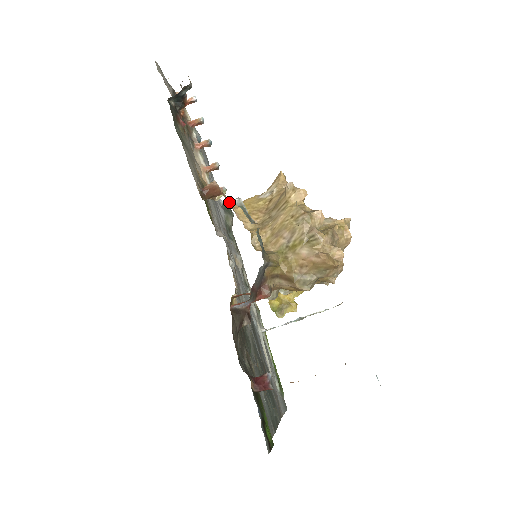
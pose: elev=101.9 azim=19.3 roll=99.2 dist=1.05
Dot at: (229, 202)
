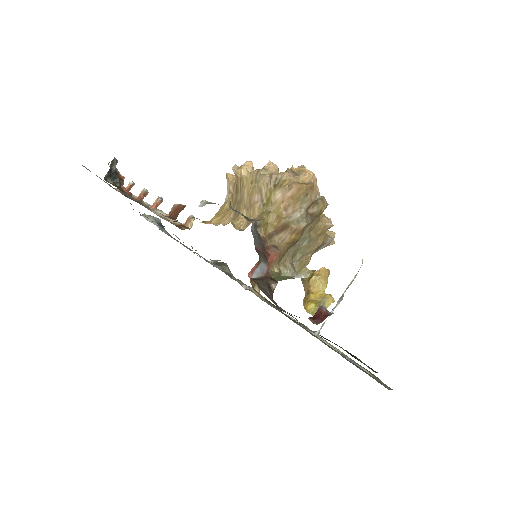
Dot at: (201, 222)
